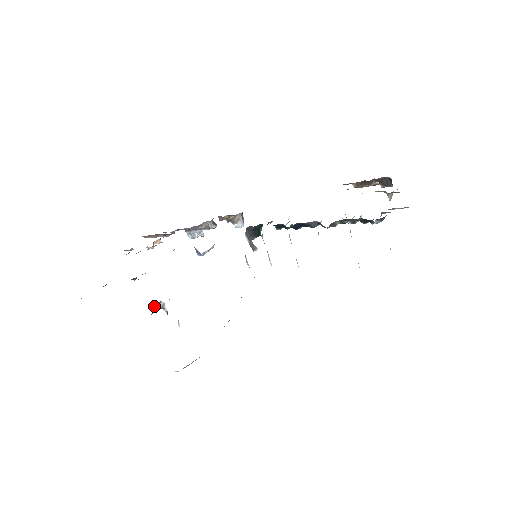
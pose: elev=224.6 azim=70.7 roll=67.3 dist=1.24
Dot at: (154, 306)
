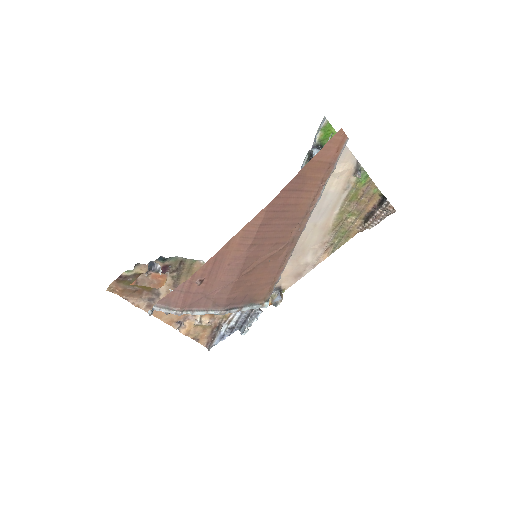
Dot at: (151, 264)
